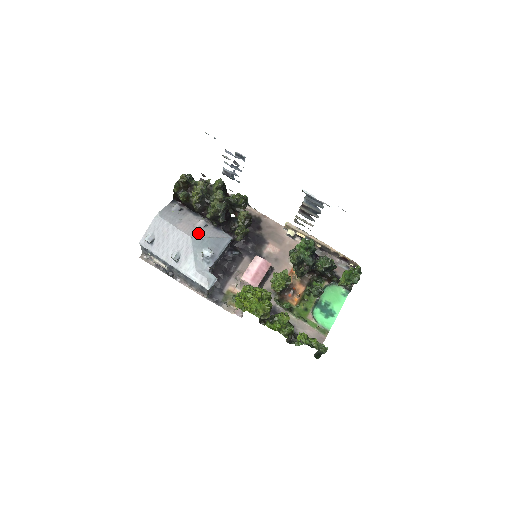
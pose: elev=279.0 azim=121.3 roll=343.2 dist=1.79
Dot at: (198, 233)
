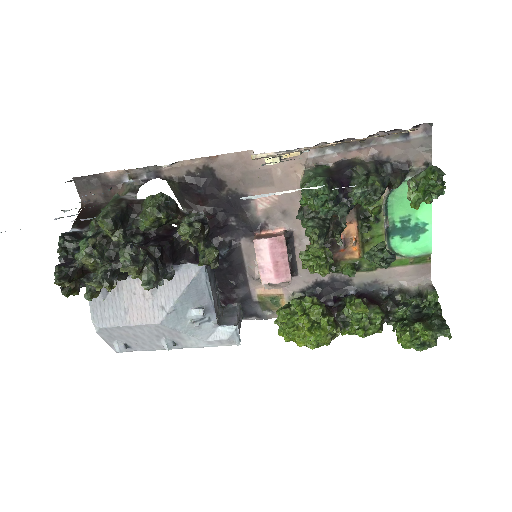
Dot at: (160, 306)
